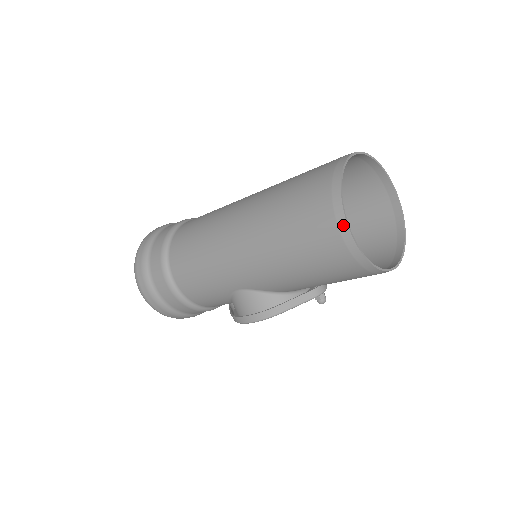
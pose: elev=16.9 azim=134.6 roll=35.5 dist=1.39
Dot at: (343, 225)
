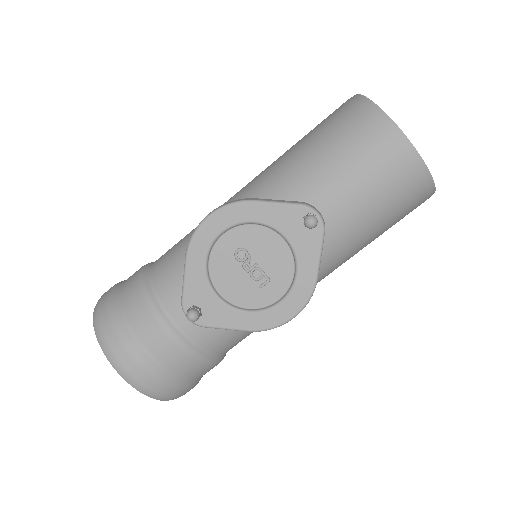
Dot at: occluded
